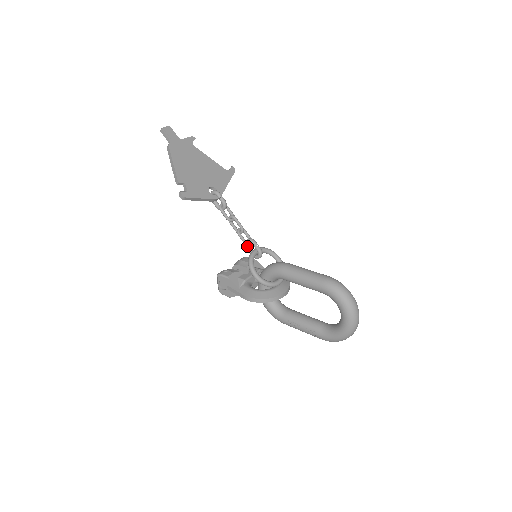
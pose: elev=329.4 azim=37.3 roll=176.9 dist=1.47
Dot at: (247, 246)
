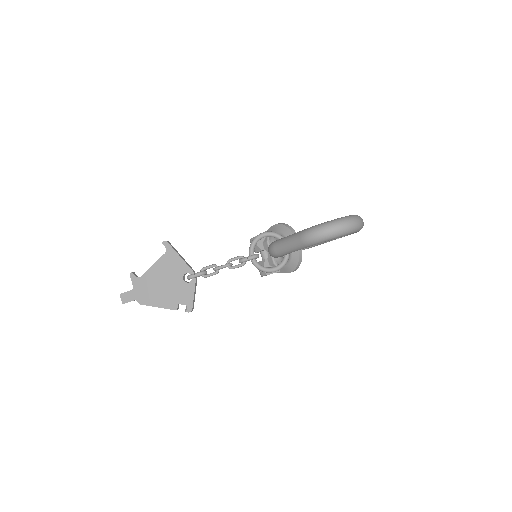
Dot at: (245, 262)
